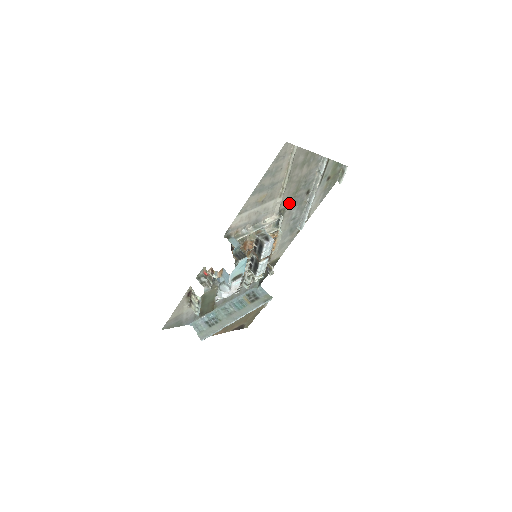
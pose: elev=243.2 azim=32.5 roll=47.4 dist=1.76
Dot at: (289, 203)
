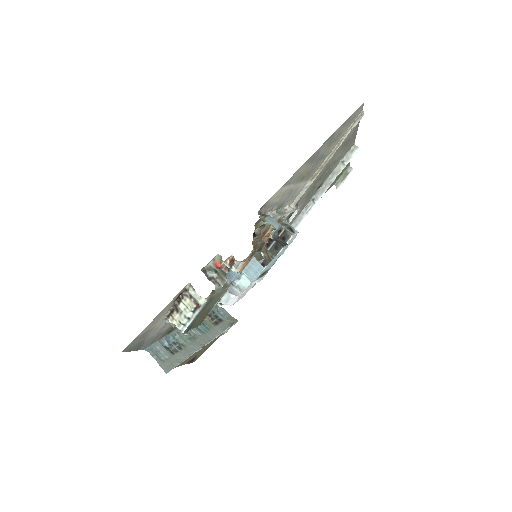
Dot at: (305, 193)
